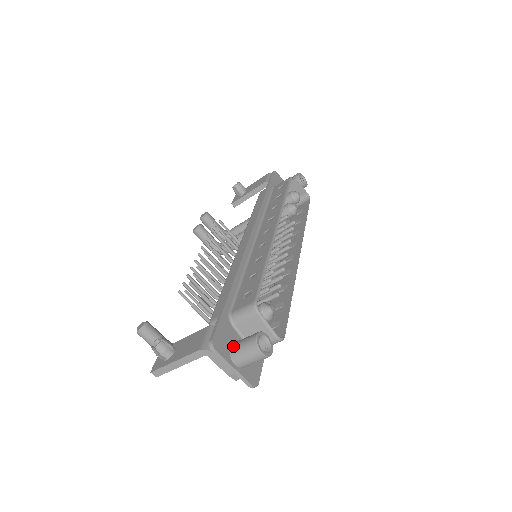
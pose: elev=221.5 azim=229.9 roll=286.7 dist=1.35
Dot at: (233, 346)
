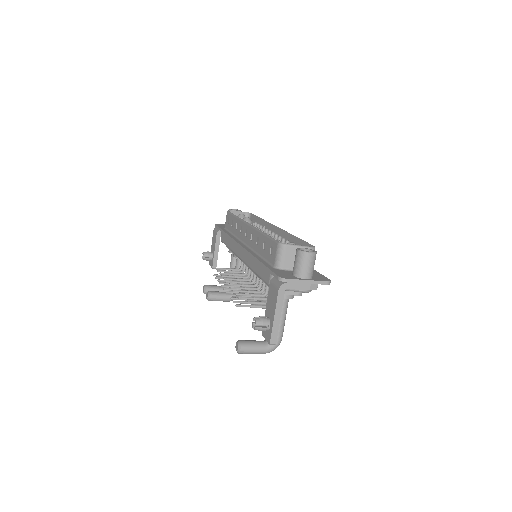
Dot at: (293, 272)
